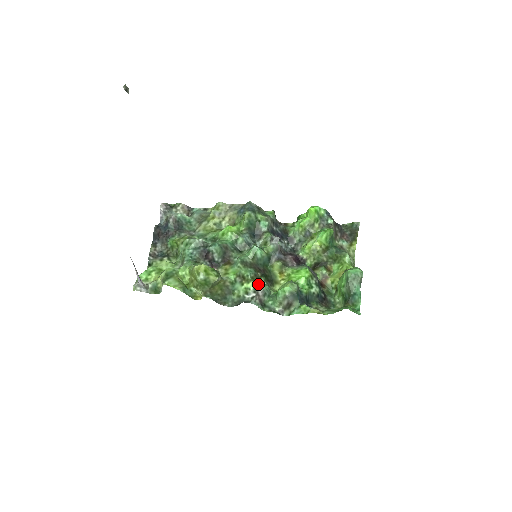
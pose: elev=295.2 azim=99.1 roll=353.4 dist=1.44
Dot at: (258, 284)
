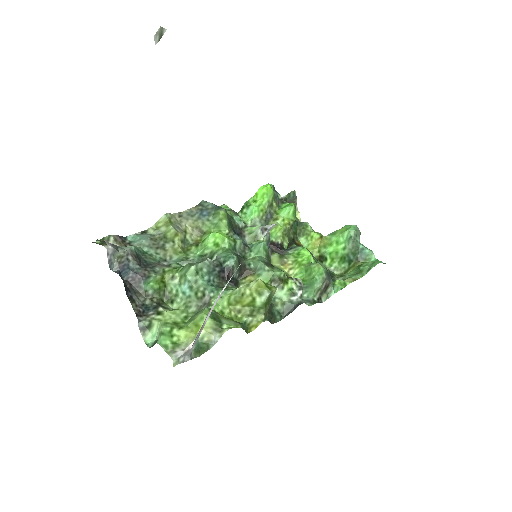
Dot at: (296, 279)
